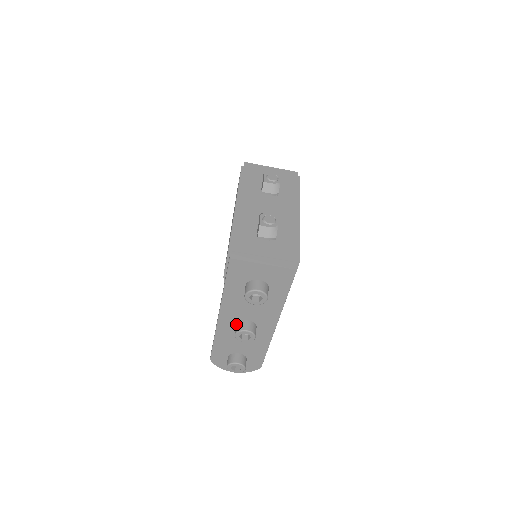
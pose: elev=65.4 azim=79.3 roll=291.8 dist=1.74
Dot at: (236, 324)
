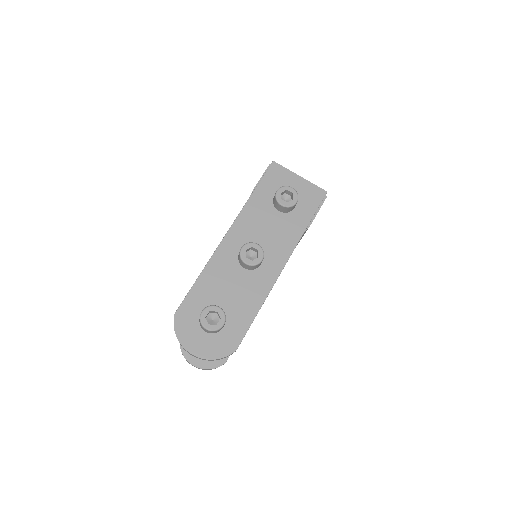
Dot at: occluded
